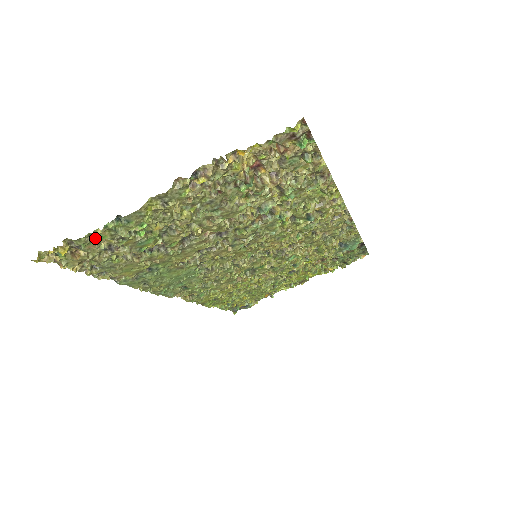
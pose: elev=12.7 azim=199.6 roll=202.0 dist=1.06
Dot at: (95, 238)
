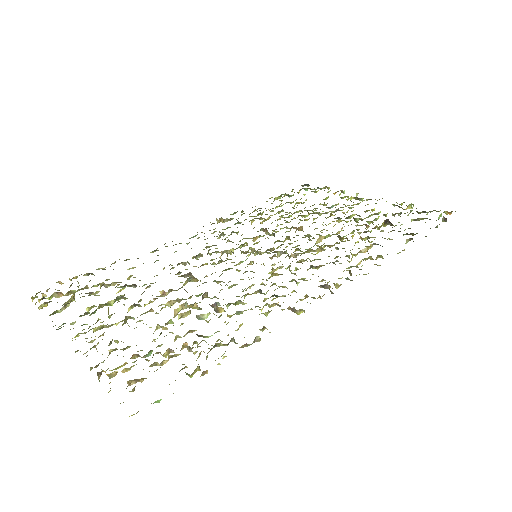
Dot at: (60, 310)
